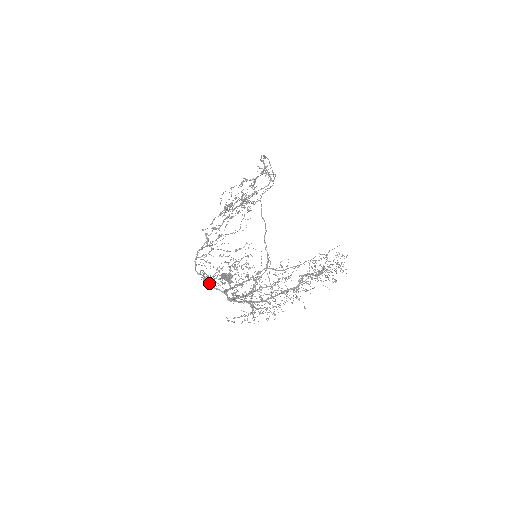
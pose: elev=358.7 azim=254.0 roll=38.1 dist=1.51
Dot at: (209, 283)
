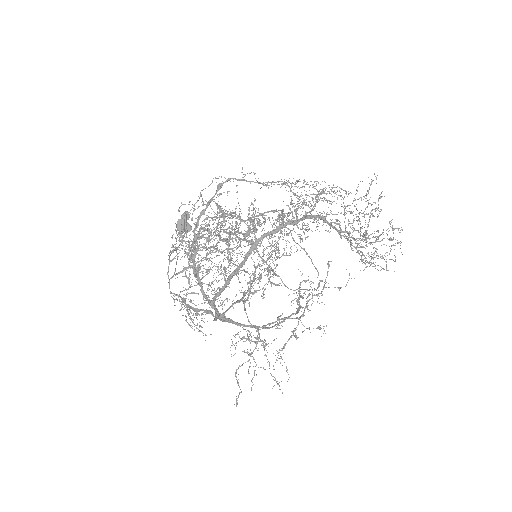
Dot at: (188, 306)
